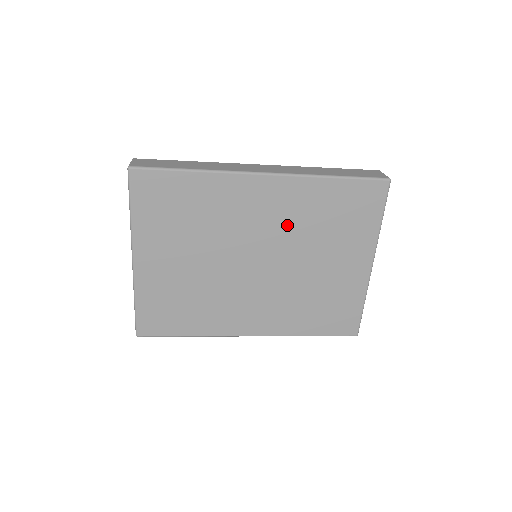
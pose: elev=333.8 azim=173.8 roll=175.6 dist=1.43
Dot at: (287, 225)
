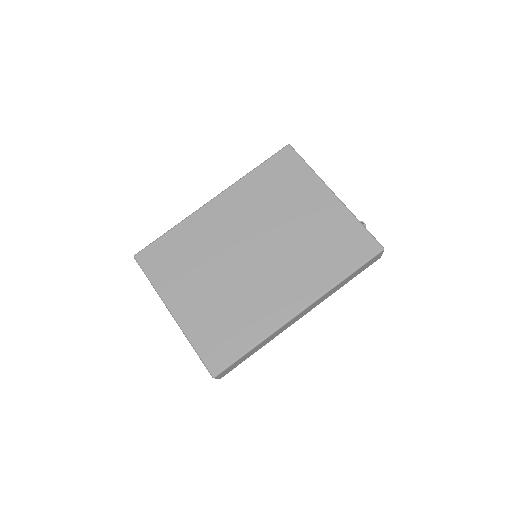
Dot at: (251, 215)
